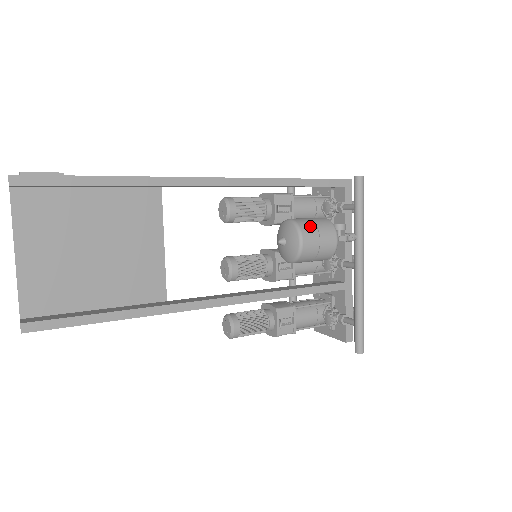
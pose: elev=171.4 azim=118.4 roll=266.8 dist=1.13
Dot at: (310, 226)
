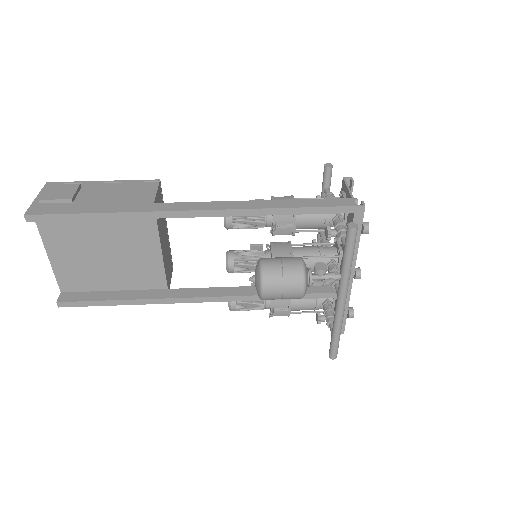
Dot at: (275, 278)
